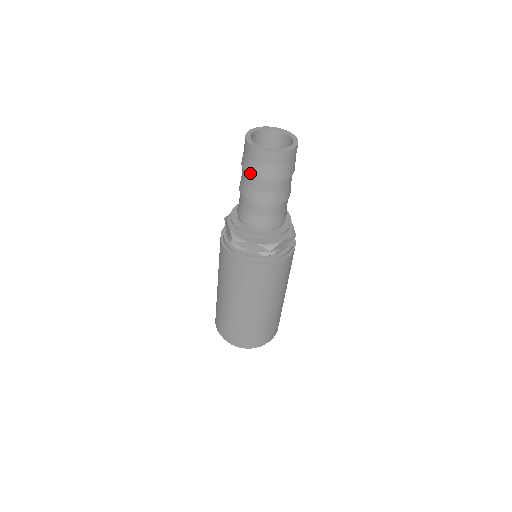
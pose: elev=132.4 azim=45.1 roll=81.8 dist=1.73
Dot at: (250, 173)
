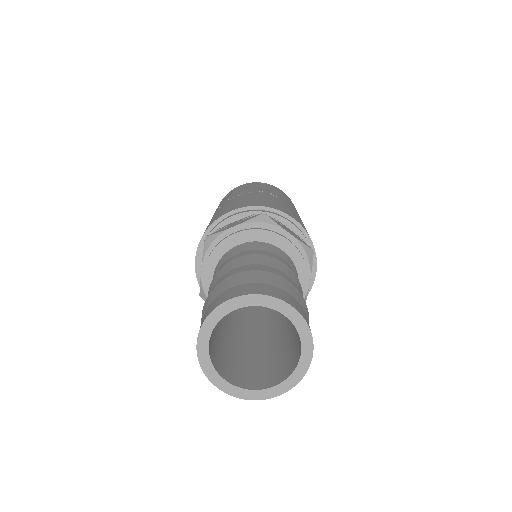
Dot at: occluded
